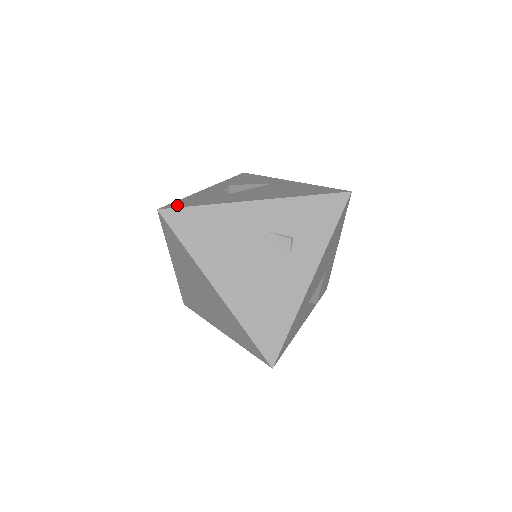
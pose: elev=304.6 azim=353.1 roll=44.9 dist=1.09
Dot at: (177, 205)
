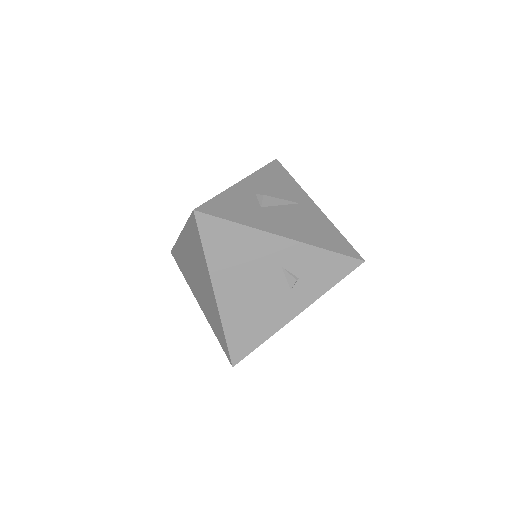
Dot at: (212, 210)
